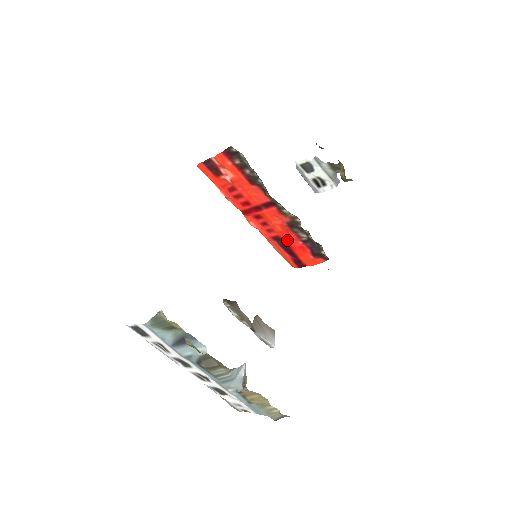
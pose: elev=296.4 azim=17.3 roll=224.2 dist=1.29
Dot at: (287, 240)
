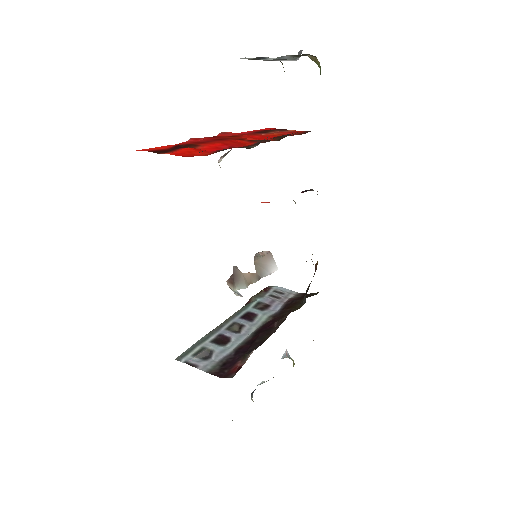
Dot at: occluded
